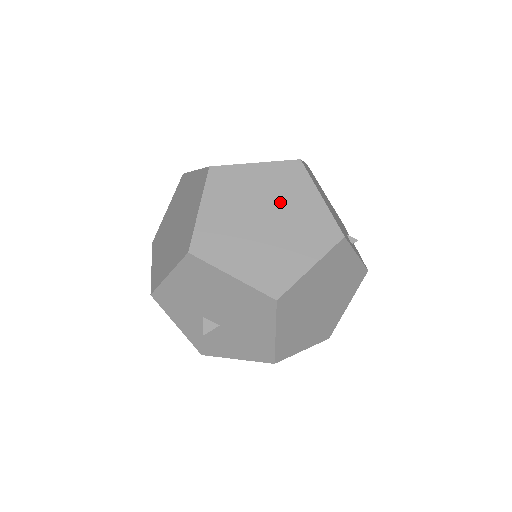
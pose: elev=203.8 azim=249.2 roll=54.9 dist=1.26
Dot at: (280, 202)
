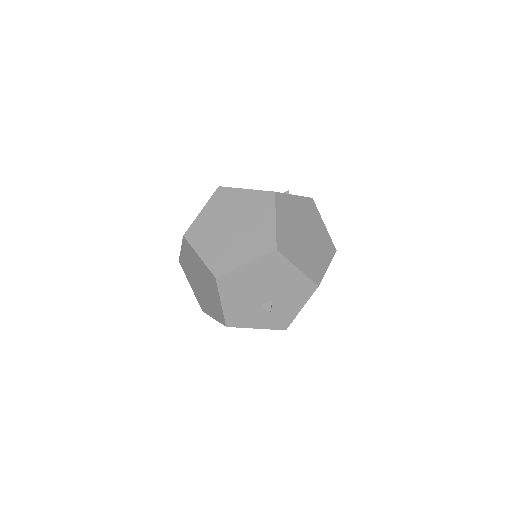
Dot at: (231, 212)
